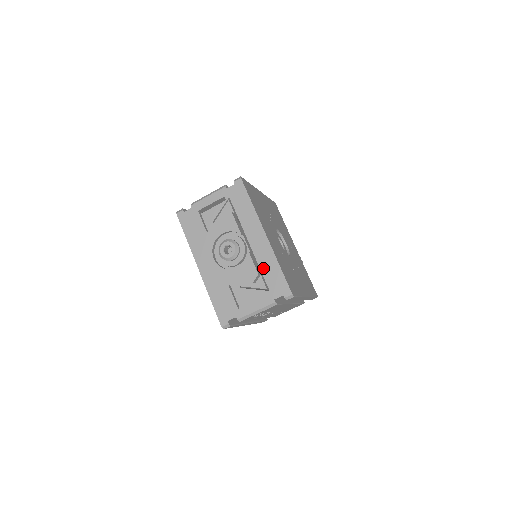
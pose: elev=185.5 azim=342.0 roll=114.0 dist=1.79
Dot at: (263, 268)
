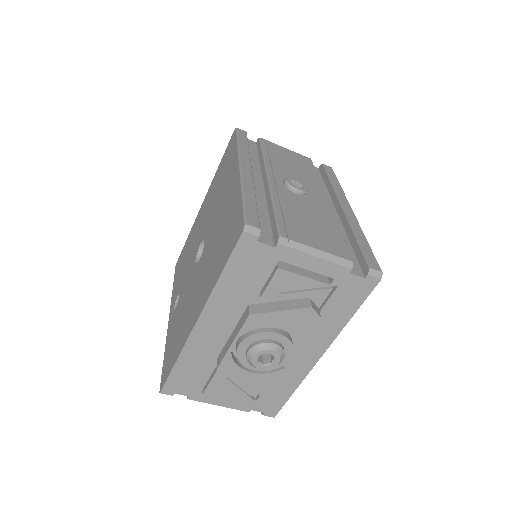
Dot at: (276, 381)
